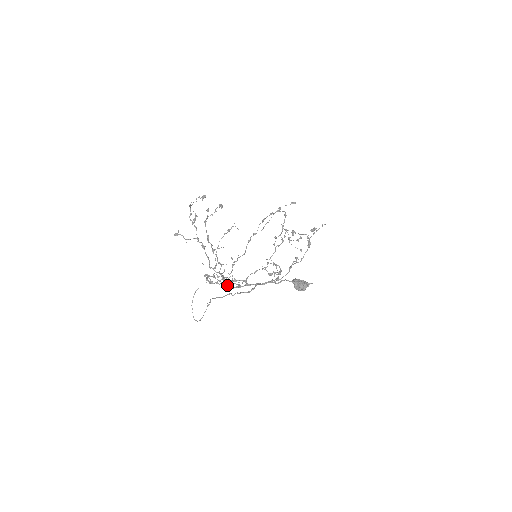
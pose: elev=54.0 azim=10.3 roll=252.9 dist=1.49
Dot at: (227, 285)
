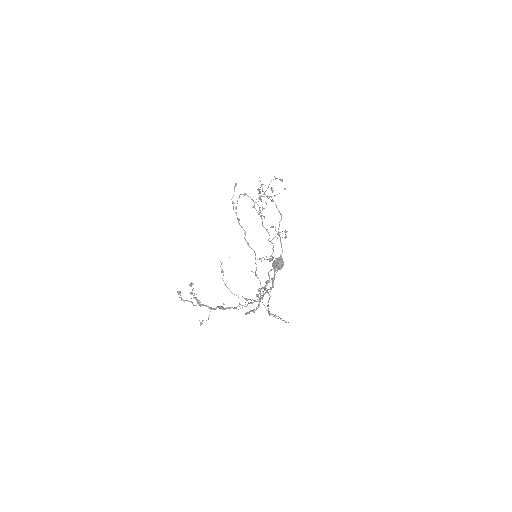
Dot at: (270, 289)
